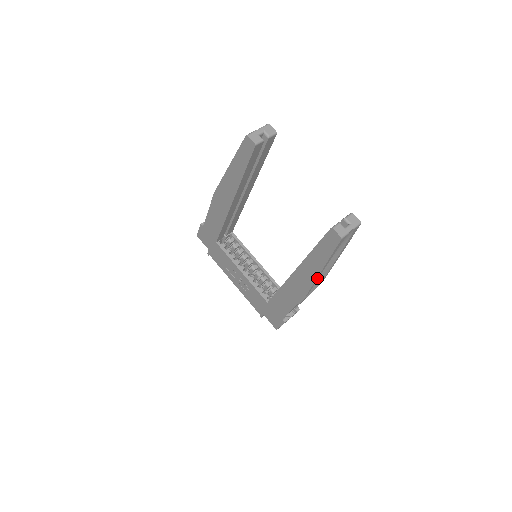
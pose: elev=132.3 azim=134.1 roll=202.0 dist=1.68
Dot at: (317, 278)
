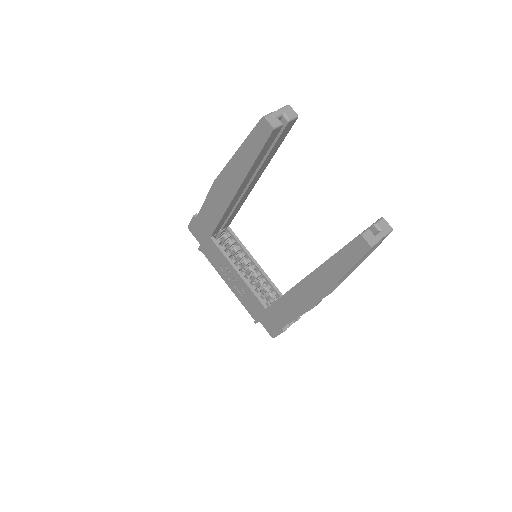
Dot at: (331, 289)
